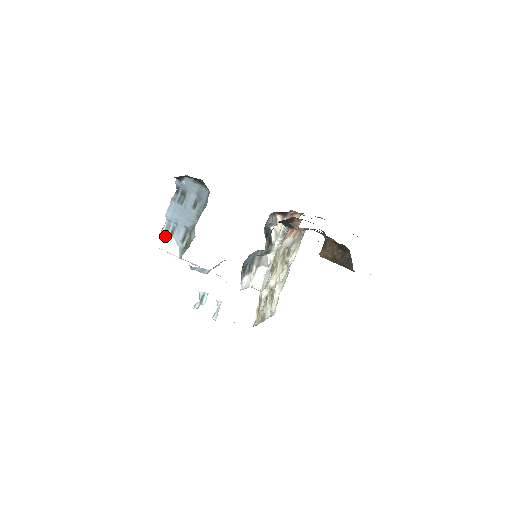
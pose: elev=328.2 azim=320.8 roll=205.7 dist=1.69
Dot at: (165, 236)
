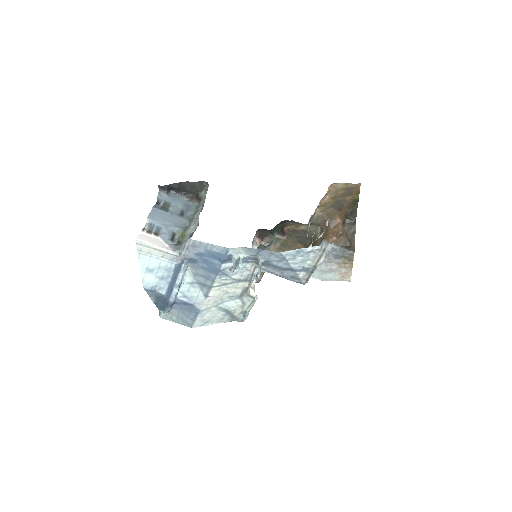
Dot at: (149, 234)
